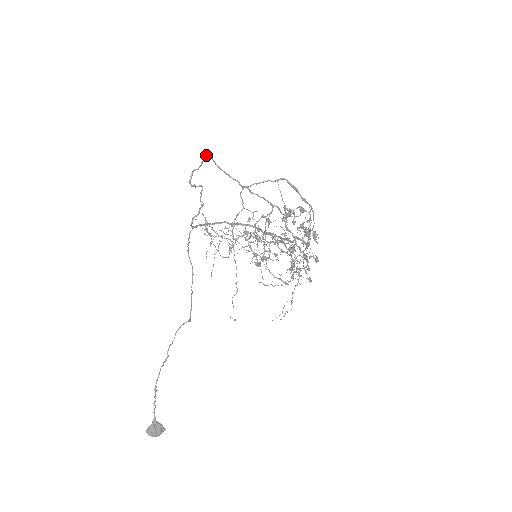
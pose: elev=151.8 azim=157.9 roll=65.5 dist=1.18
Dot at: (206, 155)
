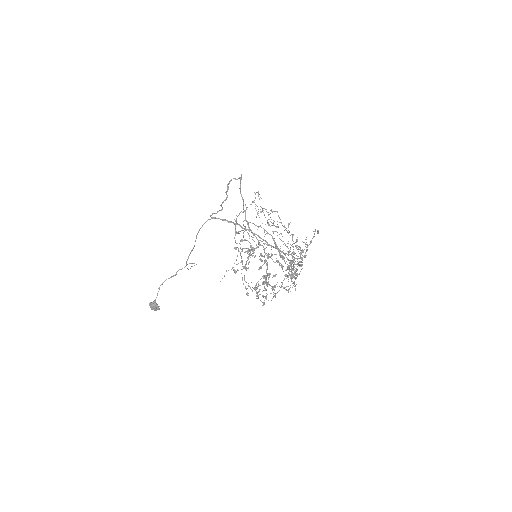
Dot at: occluded
